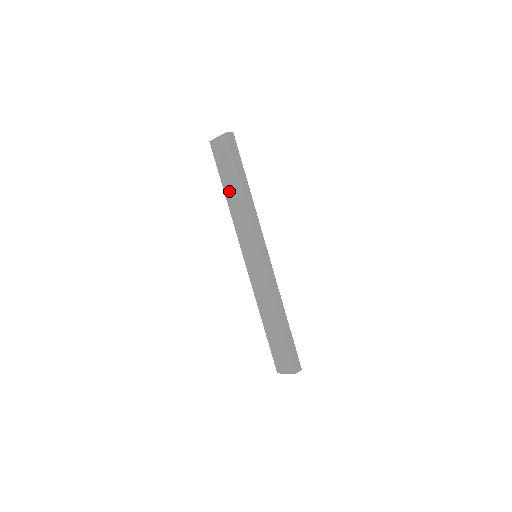
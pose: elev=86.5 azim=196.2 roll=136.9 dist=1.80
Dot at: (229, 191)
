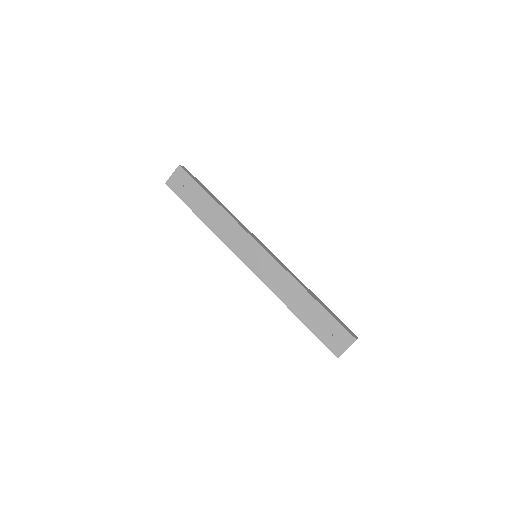
Dot at: (203, 212)
